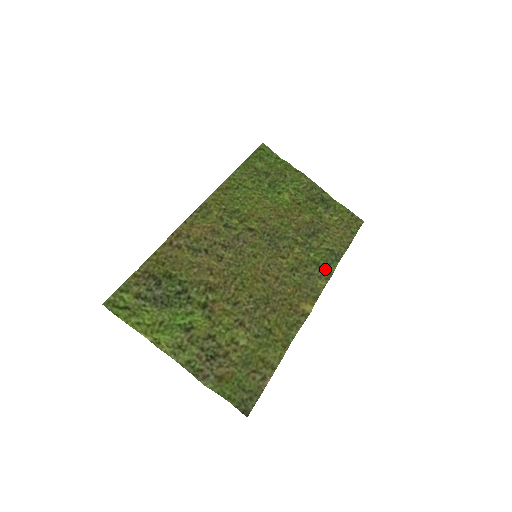
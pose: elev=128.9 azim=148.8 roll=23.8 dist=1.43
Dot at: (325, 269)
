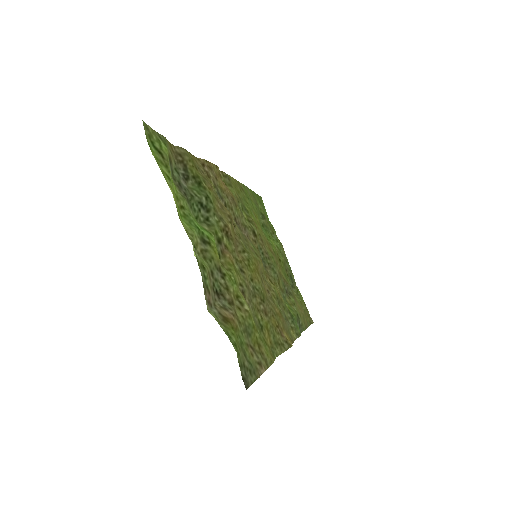
Dot at: (297, 325)
